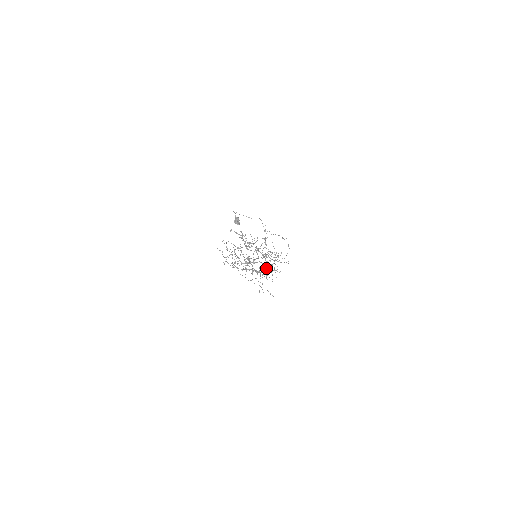
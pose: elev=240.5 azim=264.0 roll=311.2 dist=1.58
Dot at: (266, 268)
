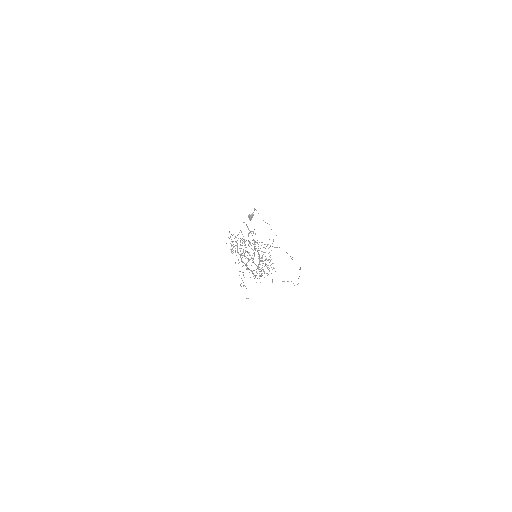
Dot at: (256, 269)
